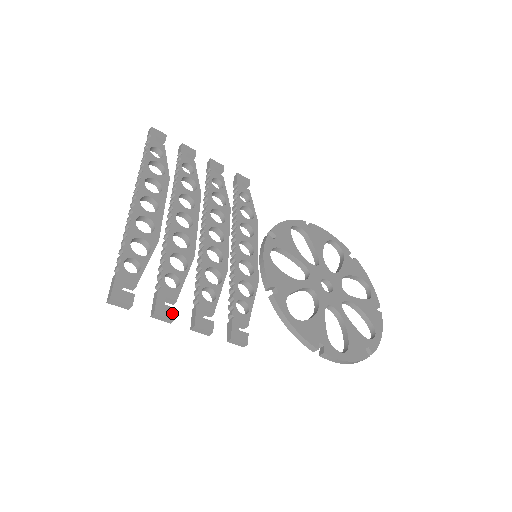
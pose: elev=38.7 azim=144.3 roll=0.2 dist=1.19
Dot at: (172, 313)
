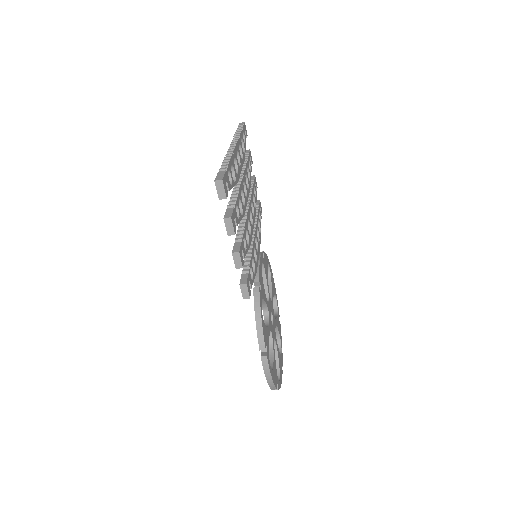
Dot at: (235, 229)
